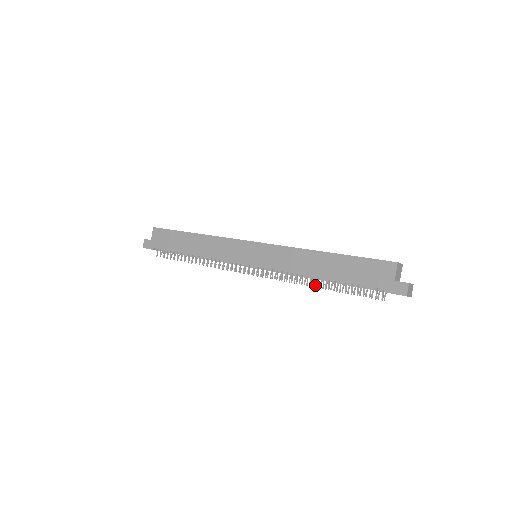
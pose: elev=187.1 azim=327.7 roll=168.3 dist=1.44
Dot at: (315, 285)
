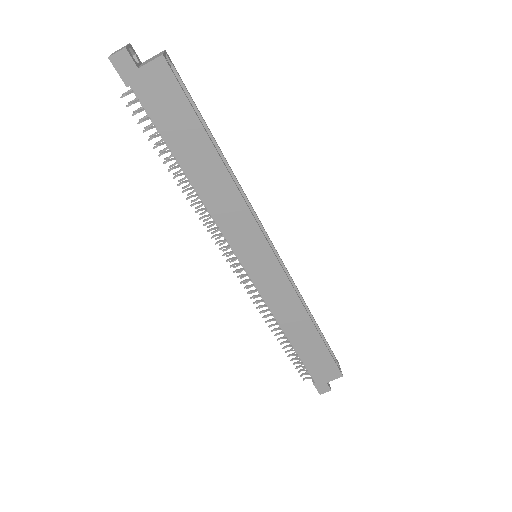
Dot at: occluded
